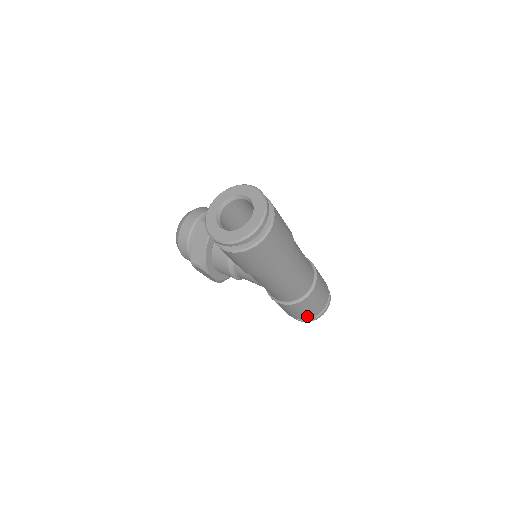
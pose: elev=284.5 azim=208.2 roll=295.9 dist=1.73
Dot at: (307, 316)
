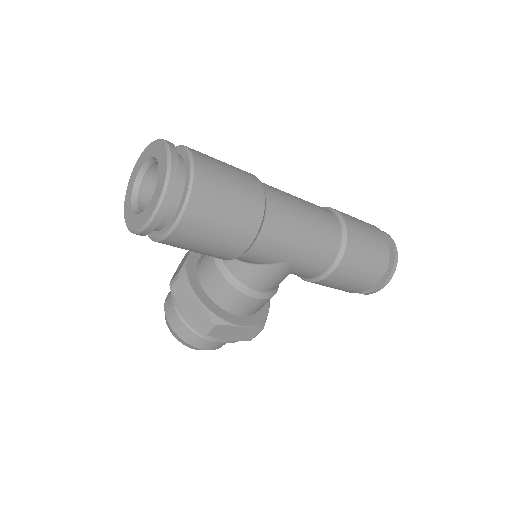
Dot at: (381, 264)
